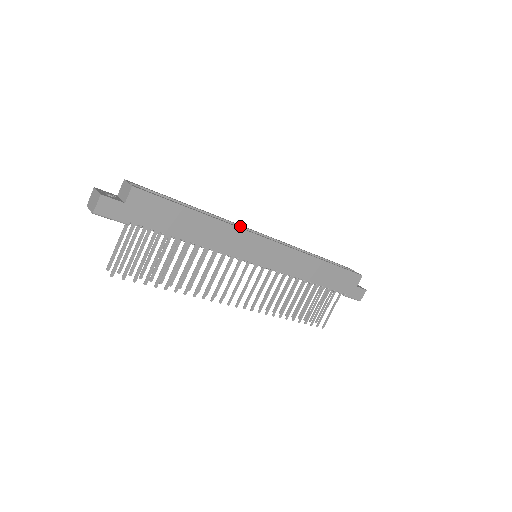
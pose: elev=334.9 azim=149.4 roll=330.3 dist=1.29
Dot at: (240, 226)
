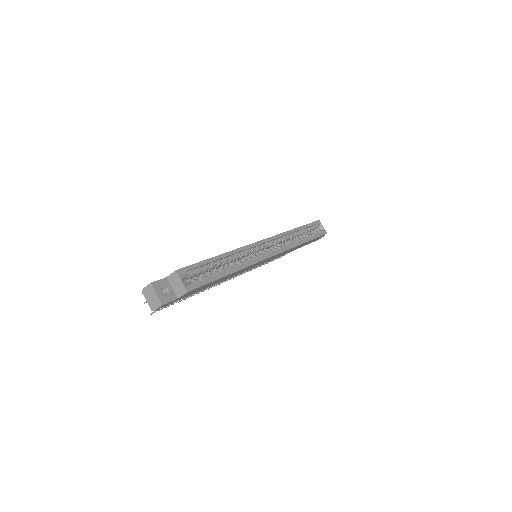
Dot at: (252, 247)
